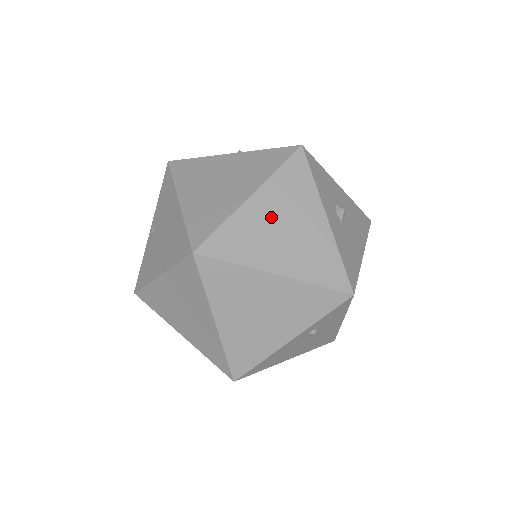
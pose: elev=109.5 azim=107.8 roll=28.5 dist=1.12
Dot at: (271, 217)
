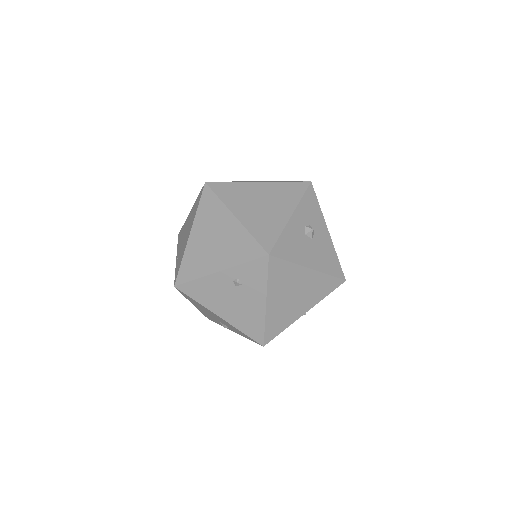
Dot at: (260, 195)
